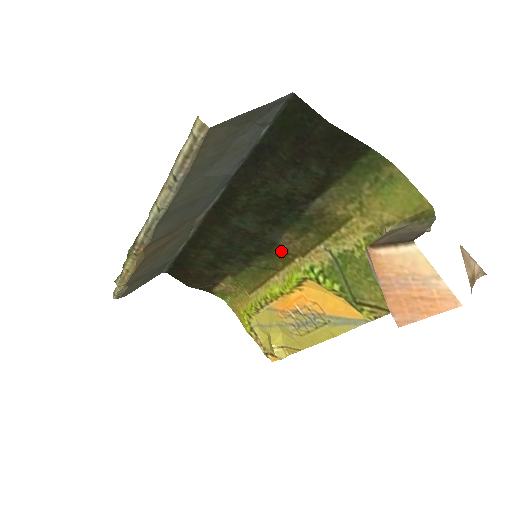
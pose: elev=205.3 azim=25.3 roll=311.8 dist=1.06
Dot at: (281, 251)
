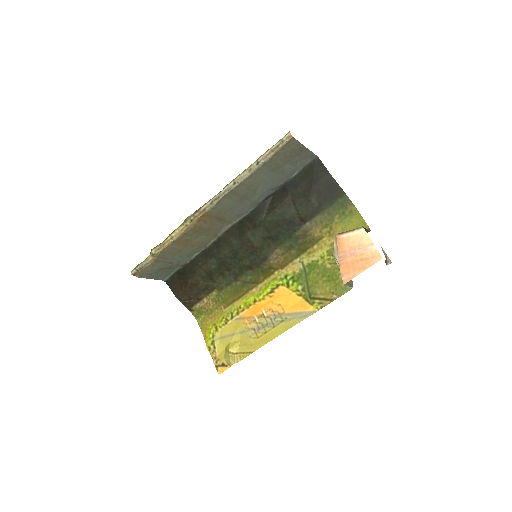
Dot at: (267, 266)
